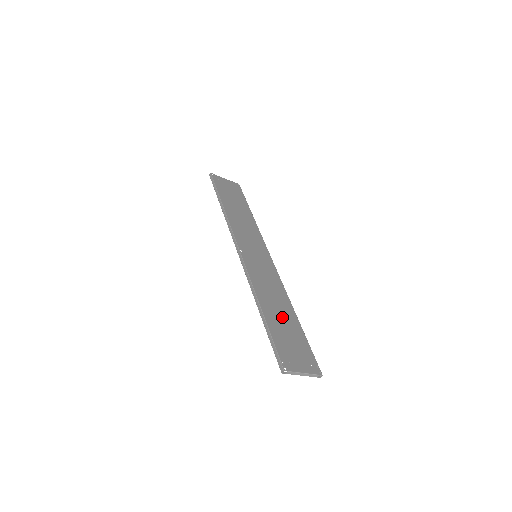
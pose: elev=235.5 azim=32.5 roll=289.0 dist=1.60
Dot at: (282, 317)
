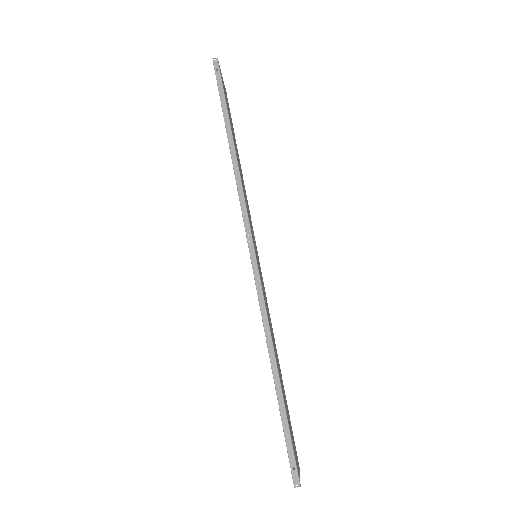
Dot at: (281, 378)
